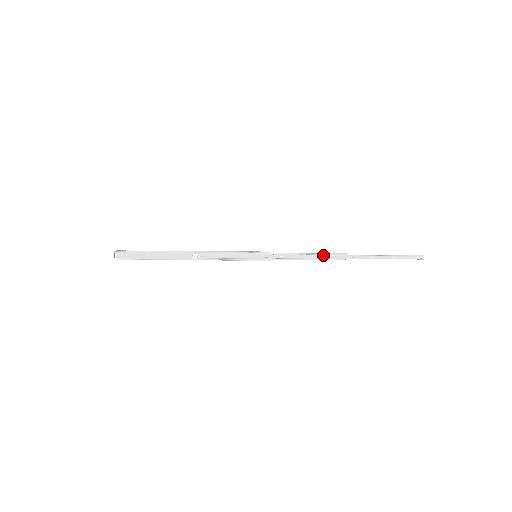
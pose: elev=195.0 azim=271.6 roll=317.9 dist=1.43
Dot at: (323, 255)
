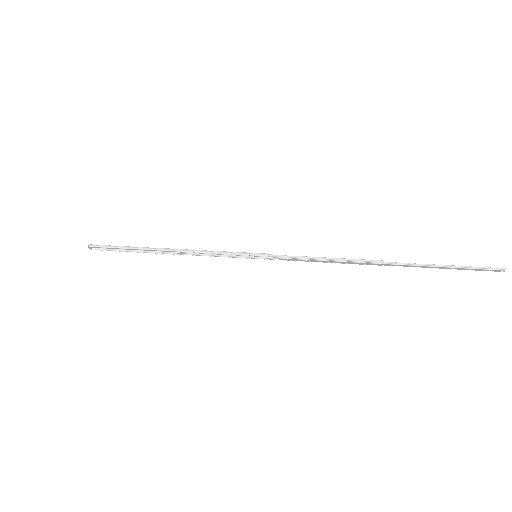
Dot at: (347, 262)
